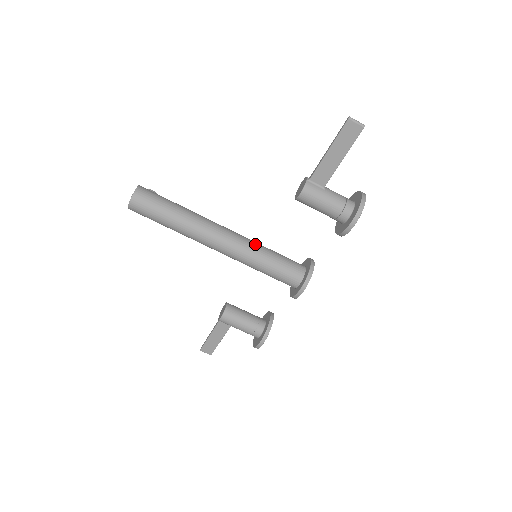
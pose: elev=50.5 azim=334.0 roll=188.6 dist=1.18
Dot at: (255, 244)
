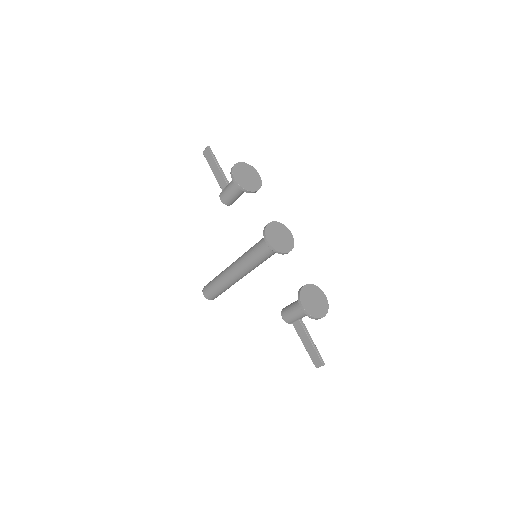
Dot at: occluded
